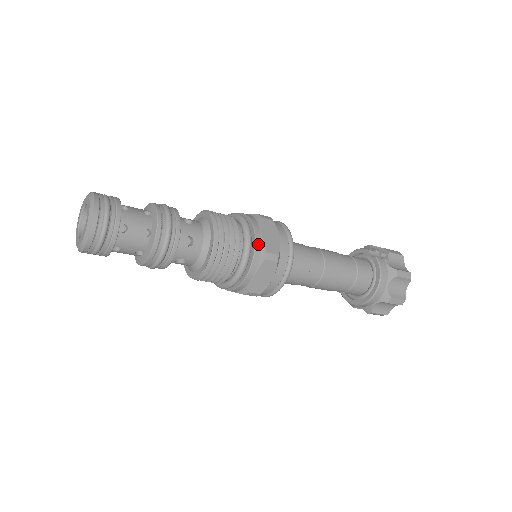
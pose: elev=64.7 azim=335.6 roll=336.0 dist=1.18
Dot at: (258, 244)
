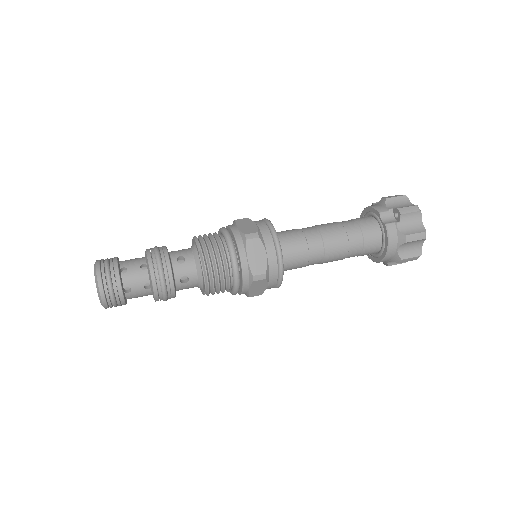
Dot at: (245, 269)
